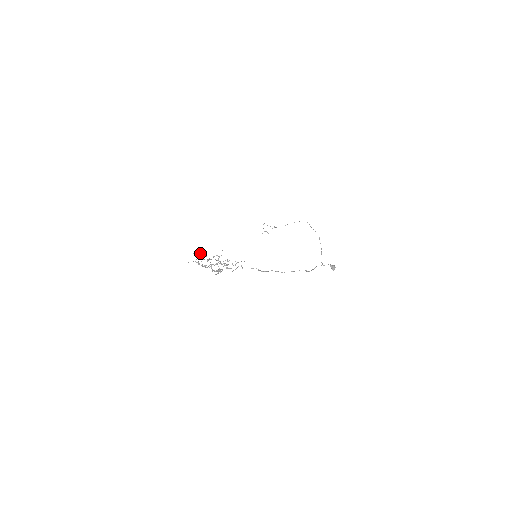
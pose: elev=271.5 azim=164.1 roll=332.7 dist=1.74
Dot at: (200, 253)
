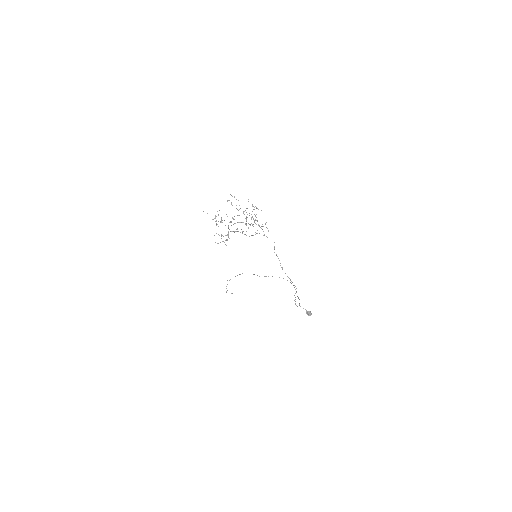
Dot at: (236, 199)
